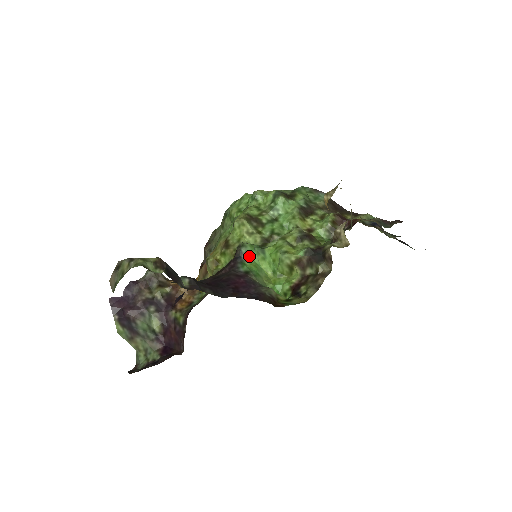
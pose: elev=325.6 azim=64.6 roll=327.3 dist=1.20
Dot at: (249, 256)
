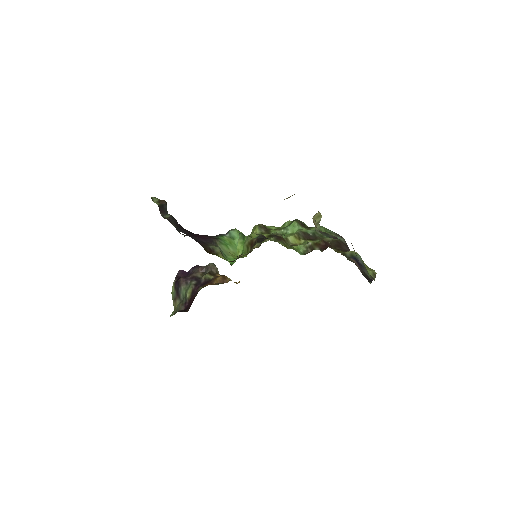
Dot at: (232, 236)
